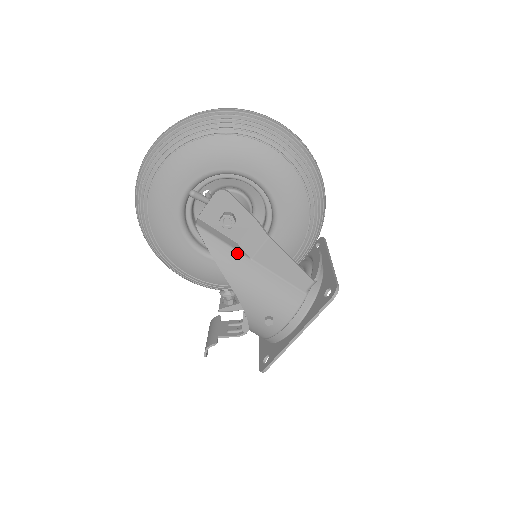
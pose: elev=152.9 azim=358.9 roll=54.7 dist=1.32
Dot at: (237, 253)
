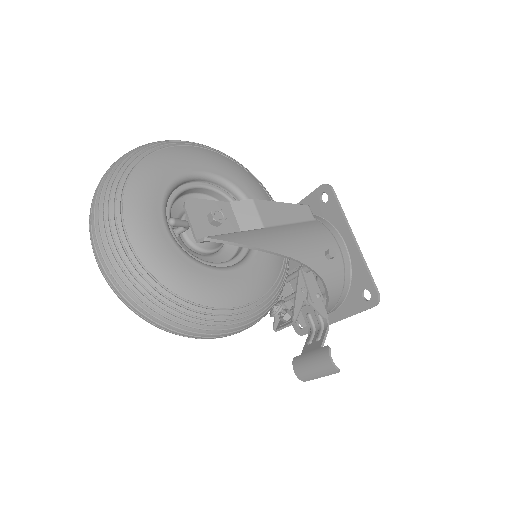
Dot at: (252, 231)
